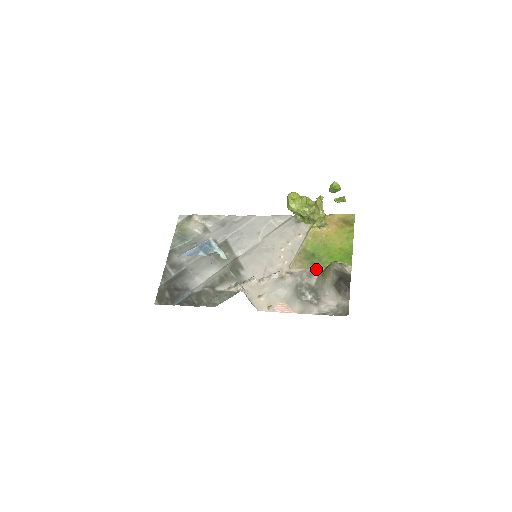
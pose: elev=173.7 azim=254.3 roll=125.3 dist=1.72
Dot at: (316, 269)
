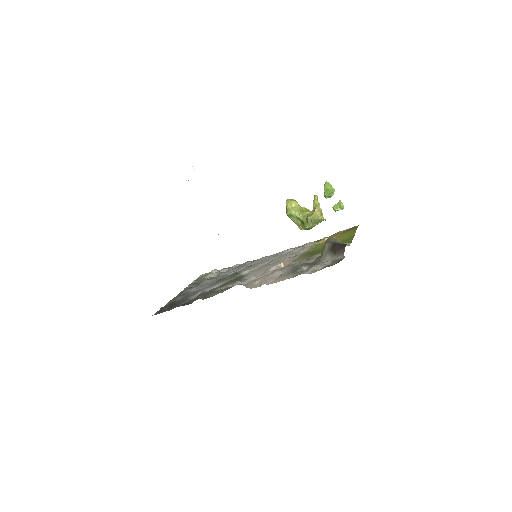
Dot at: (315, 255)
